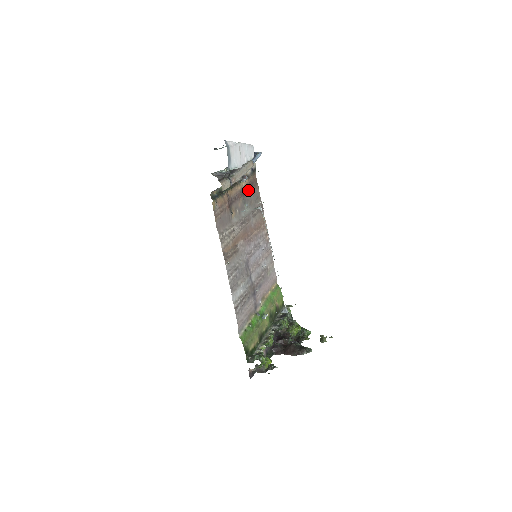
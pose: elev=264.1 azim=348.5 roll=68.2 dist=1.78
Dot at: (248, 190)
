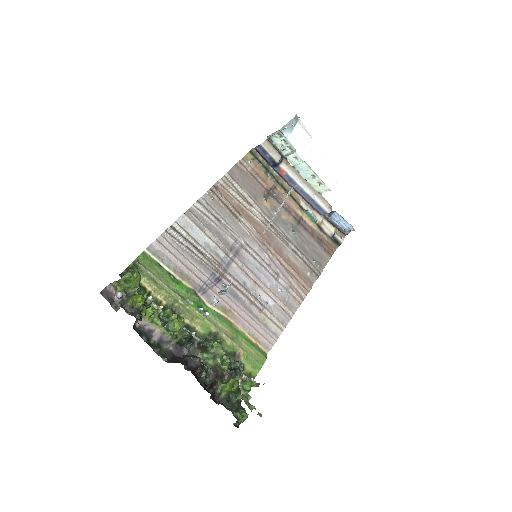
Dot at: (310, 234)
